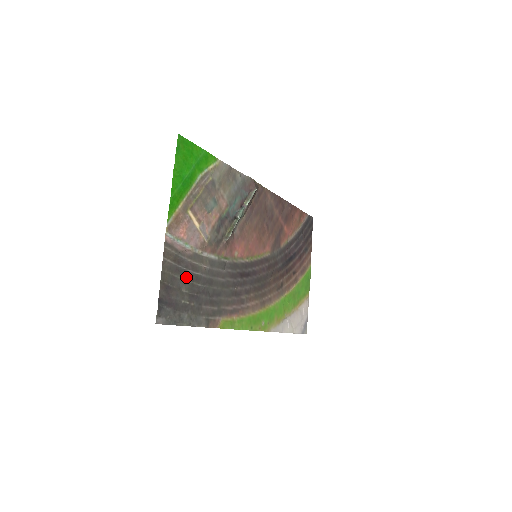
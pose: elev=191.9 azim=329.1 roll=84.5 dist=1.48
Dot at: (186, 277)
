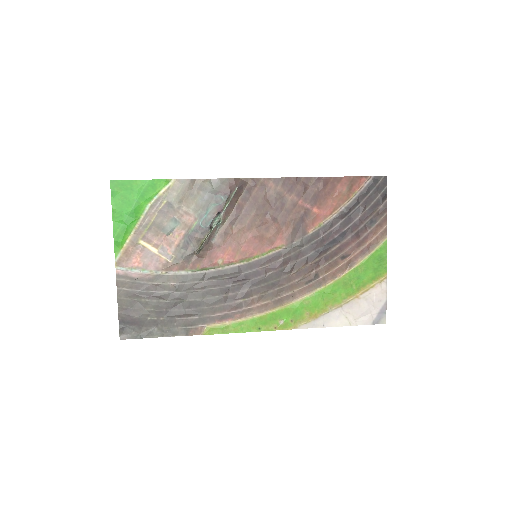
Dot at: (149, 298)
